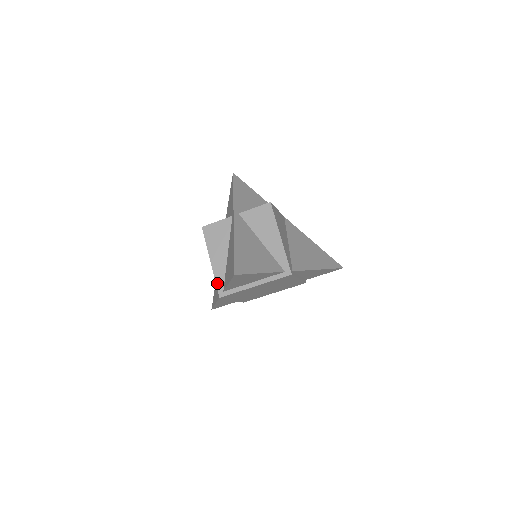
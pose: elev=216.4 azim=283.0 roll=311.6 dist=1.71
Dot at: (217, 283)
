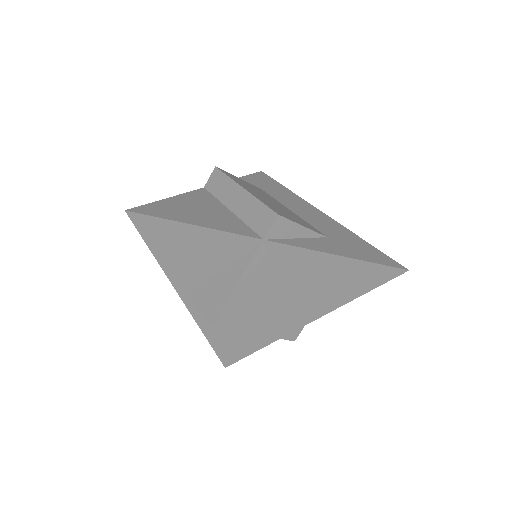
Dot at: occluded
